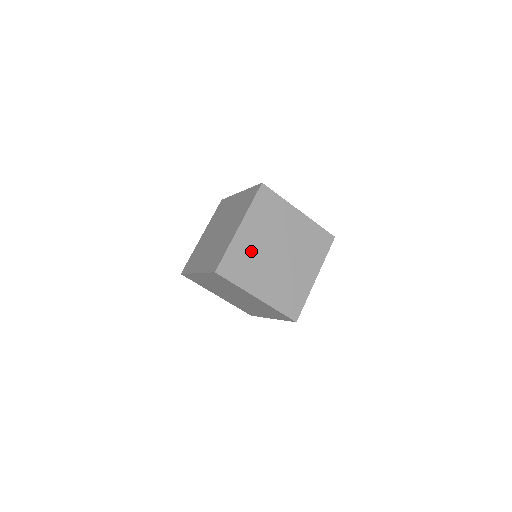
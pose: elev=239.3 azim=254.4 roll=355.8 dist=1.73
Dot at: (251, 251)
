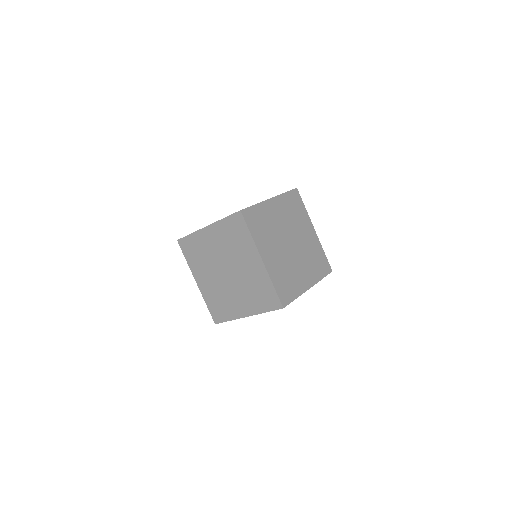
Dot at: (272, 222)
